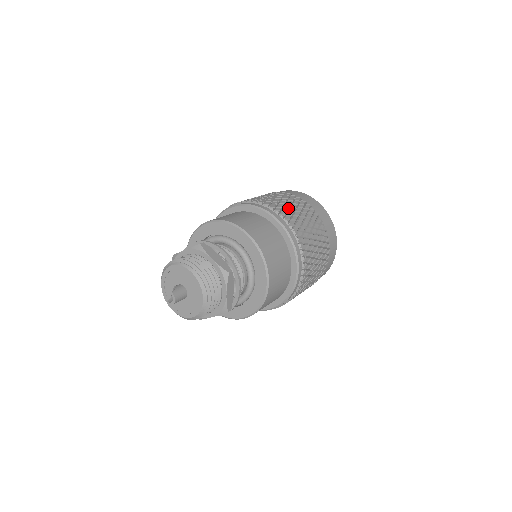
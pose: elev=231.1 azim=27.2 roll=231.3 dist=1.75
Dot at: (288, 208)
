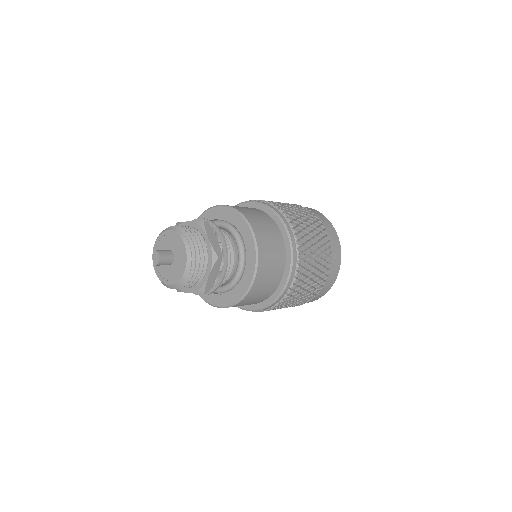
Dot at: occluded
